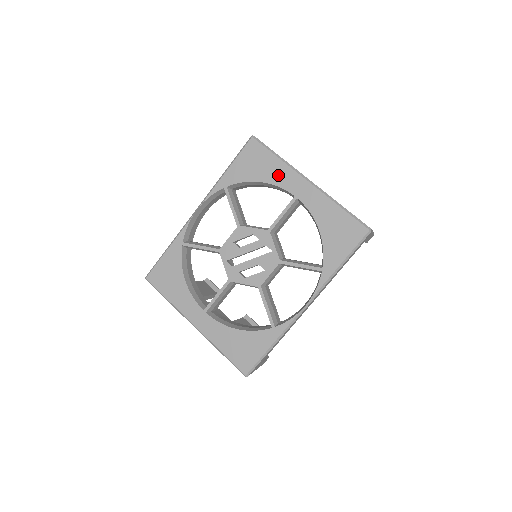
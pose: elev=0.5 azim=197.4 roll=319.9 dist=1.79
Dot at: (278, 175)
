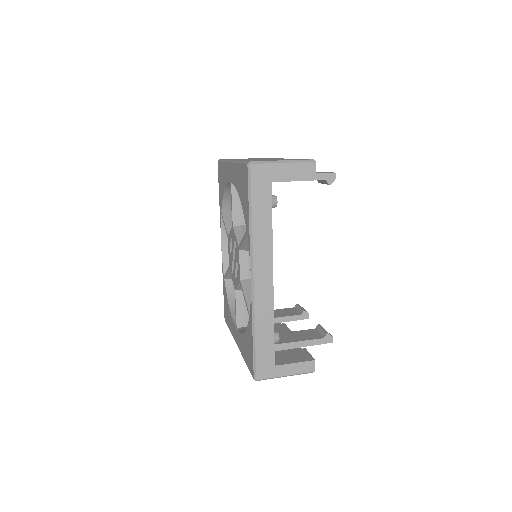
Dot at: (225, 175)
